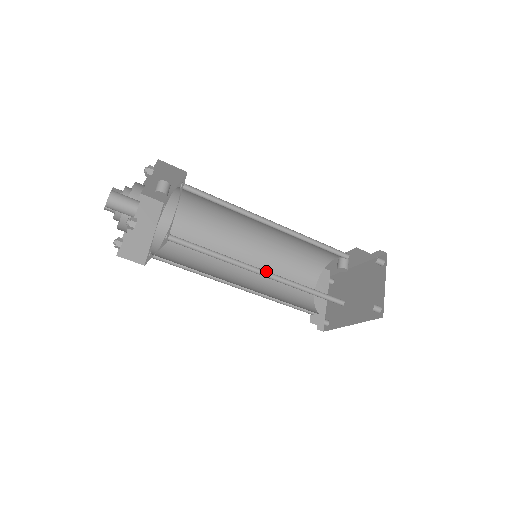
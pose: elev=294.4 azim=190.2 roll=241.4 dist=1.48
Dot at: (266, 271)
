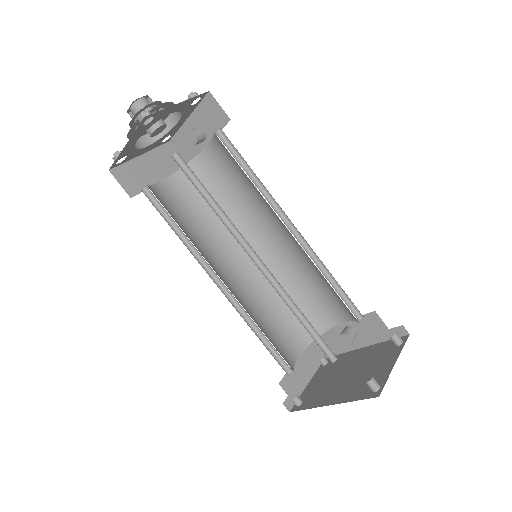
Dot at: (261, 261)
